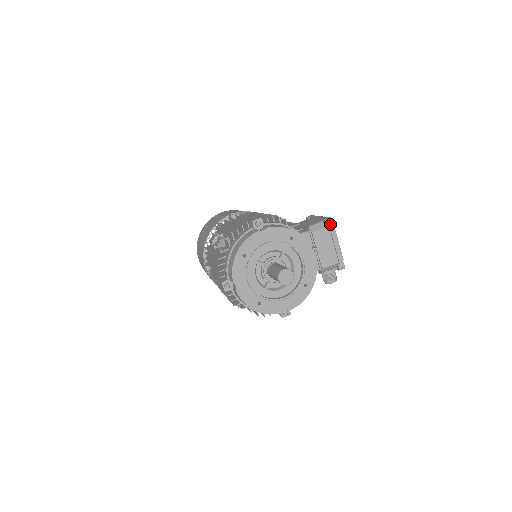
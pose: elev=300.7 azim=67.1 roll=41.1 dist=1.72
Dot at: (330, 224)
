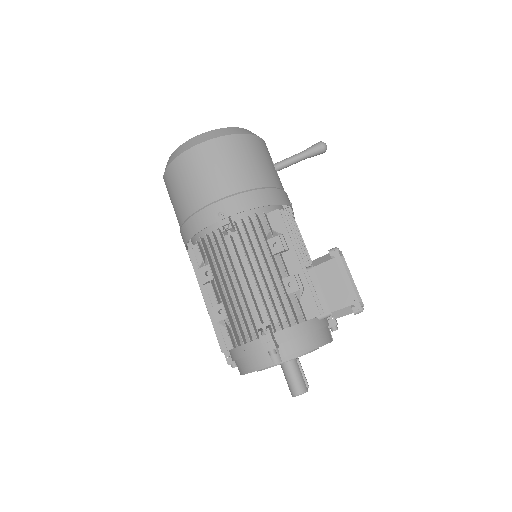
Dot at: occluded
